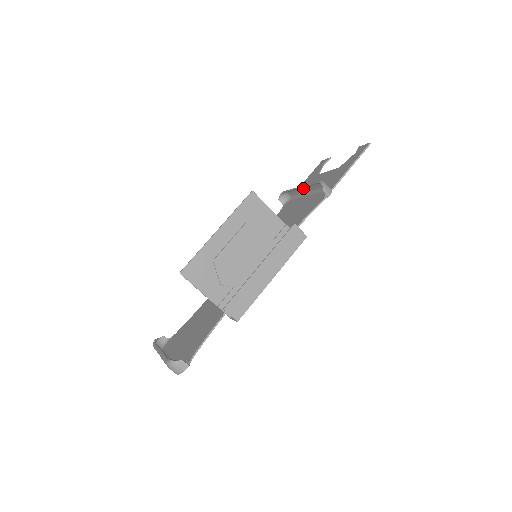
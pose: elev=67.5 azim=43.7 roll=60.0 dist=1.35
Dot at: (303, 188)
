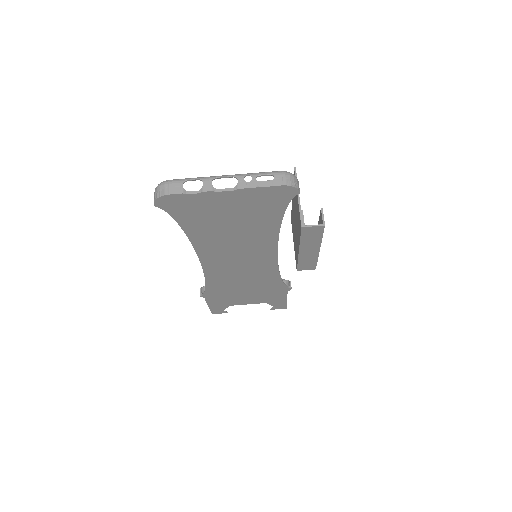
Dot at: occluded
